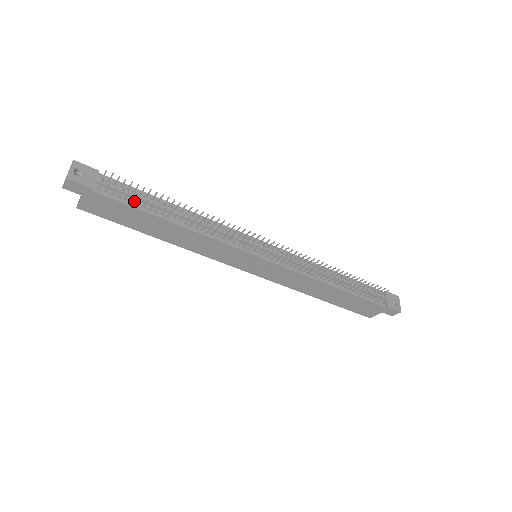
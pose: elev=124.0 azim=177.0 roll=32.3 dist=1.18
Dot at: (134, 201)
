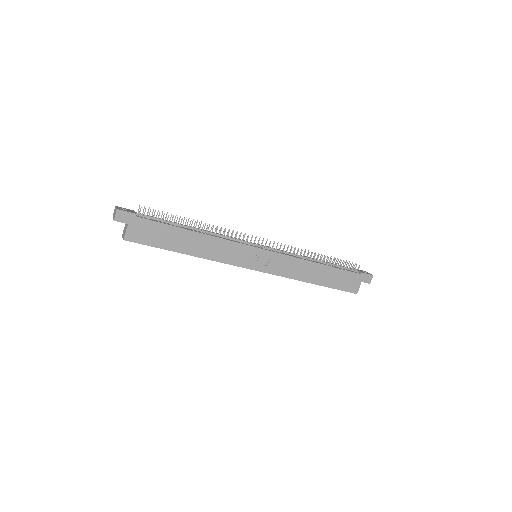
Dot at: (163, 222)
